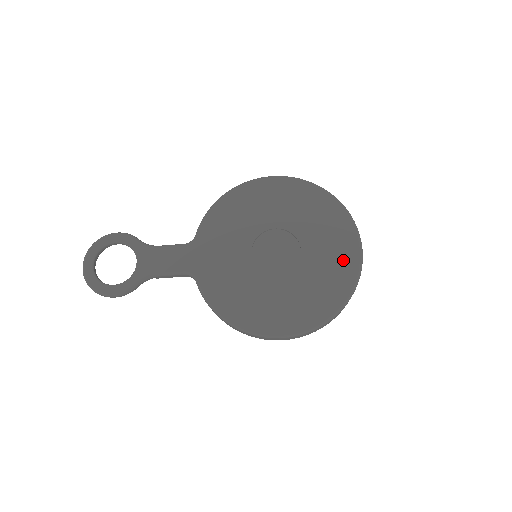
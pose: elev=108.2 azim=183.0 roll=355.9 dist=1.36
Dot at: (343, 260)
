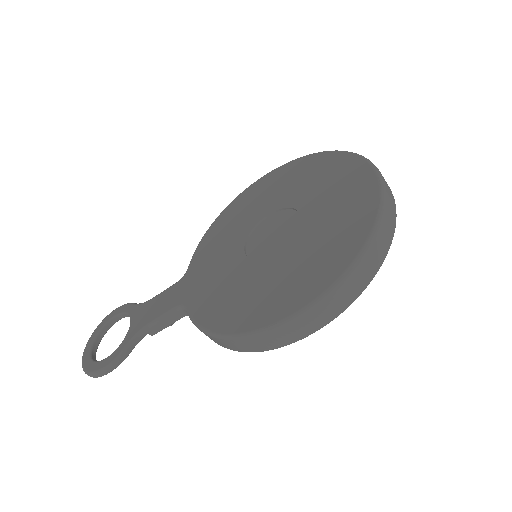
Dot at: (355, 194)
